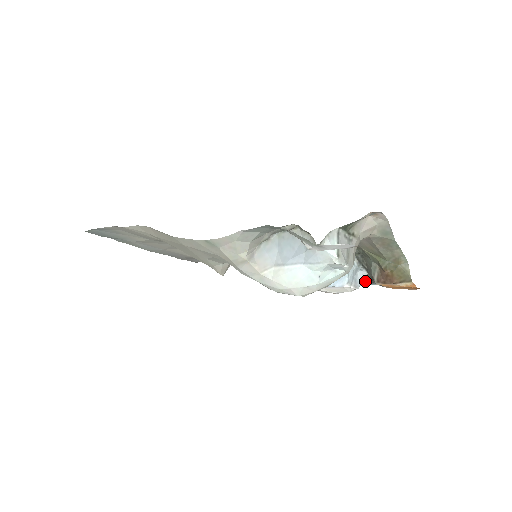
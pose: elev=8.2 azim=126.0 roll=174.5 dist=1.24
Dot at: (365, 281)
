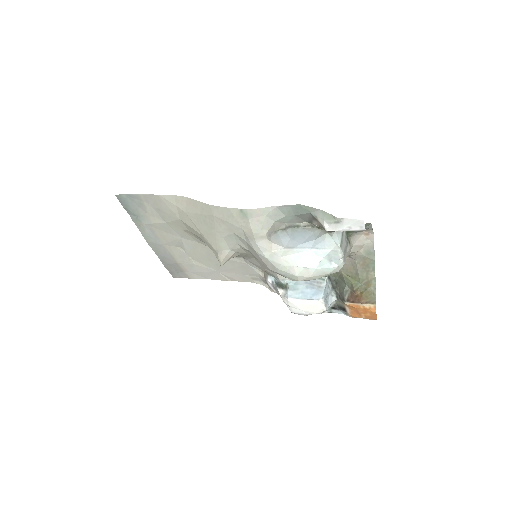
Dot at: (332, 307)
